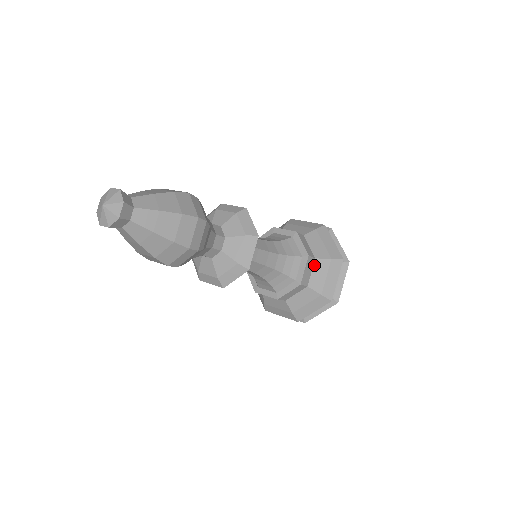
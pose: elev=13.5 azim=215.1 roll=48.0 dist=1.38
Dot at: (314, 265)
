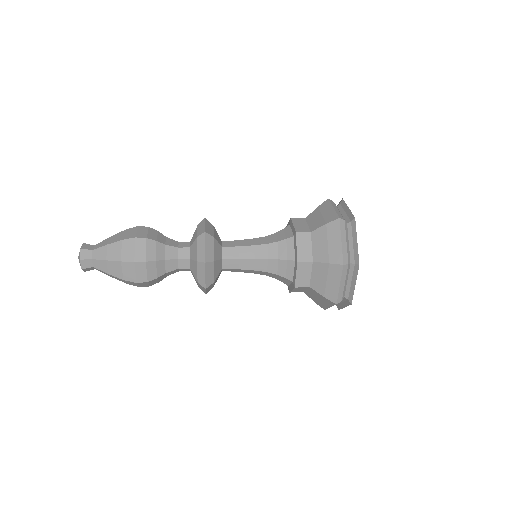
Dot at: (309, 288)
